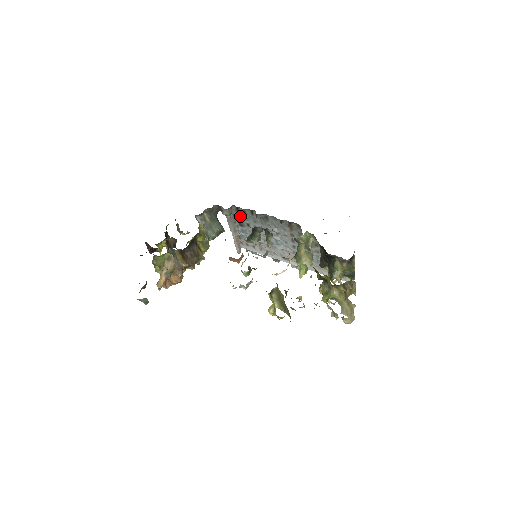
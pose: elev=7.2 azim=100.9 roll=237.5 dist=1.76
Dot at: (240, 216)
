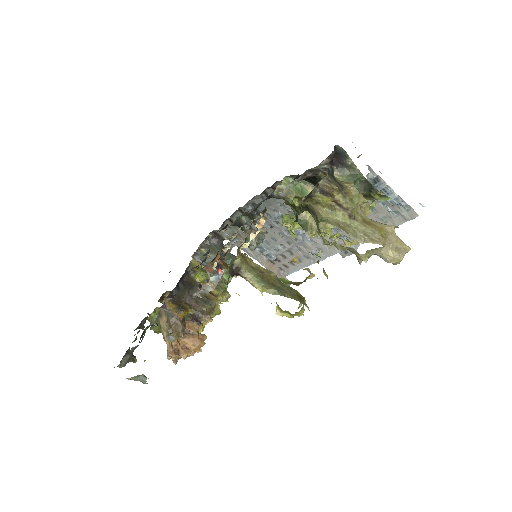
Dot at: occluded
